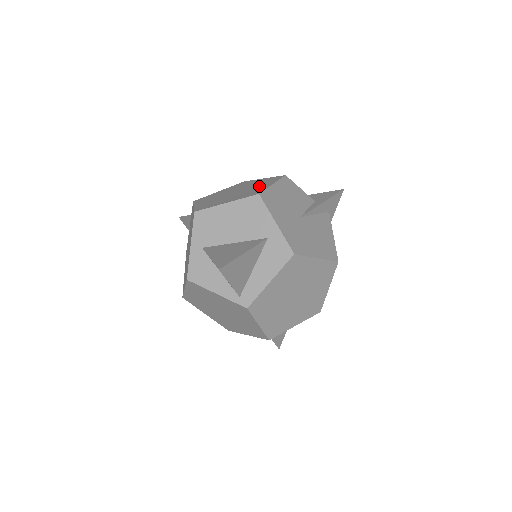
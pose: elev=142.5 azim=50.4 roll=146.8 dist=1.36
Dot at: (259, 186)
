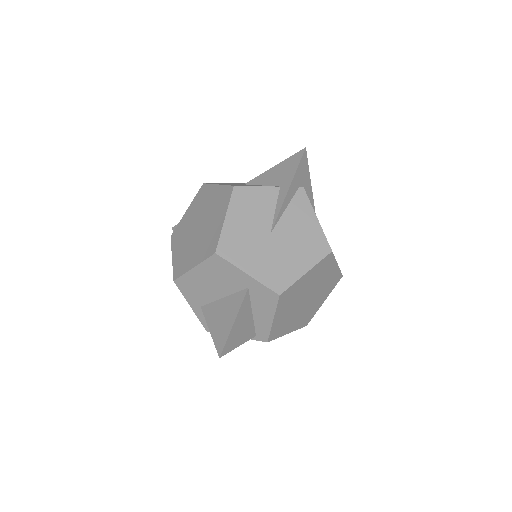
Dot at: (214, 220)
